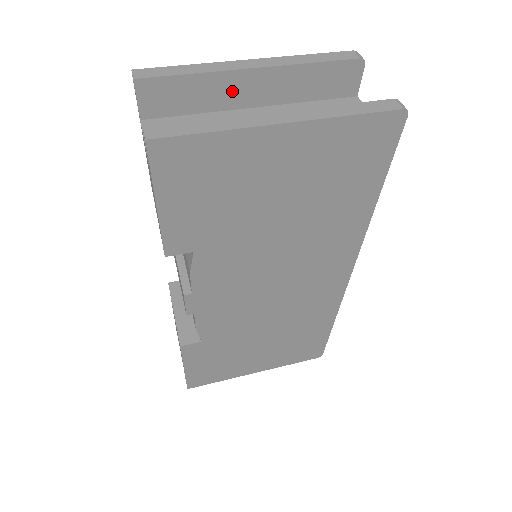
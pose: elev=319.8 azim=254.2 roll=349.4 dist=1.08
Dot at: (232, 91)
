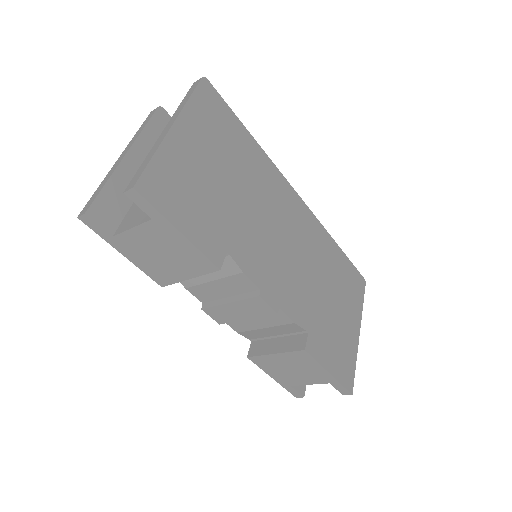
Dot at: (131, 176)
